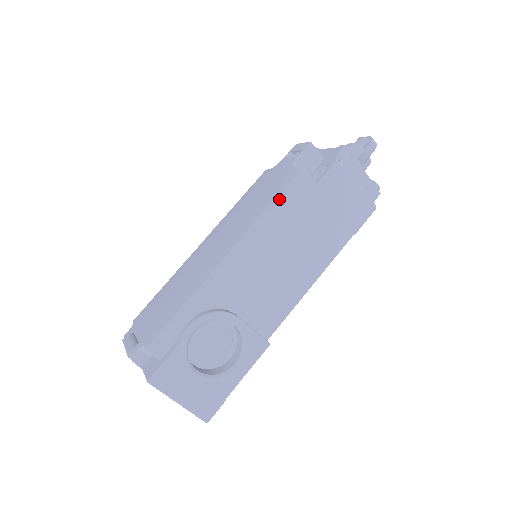
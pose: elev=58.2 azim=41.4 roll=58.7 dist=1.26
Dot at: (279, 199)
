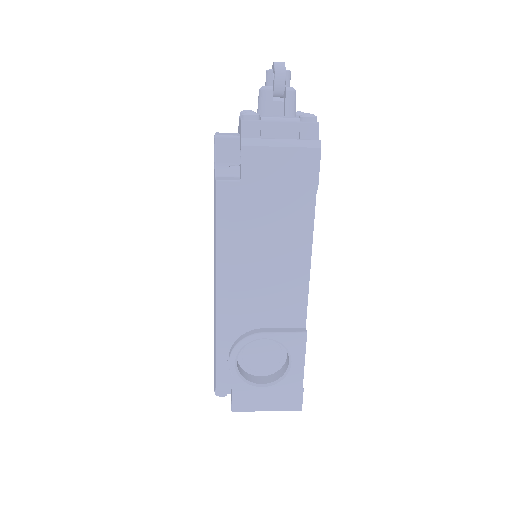
Dot at: (218, 223)
